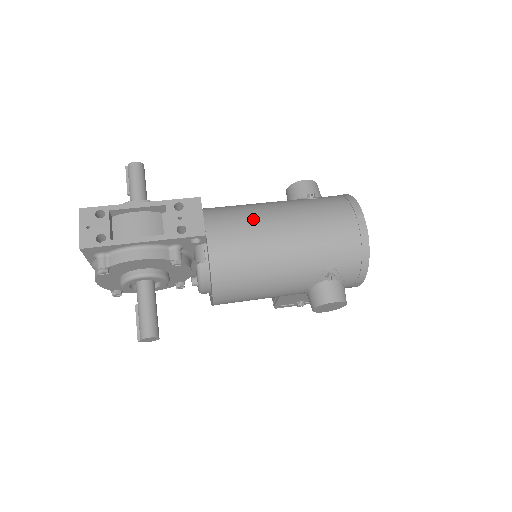
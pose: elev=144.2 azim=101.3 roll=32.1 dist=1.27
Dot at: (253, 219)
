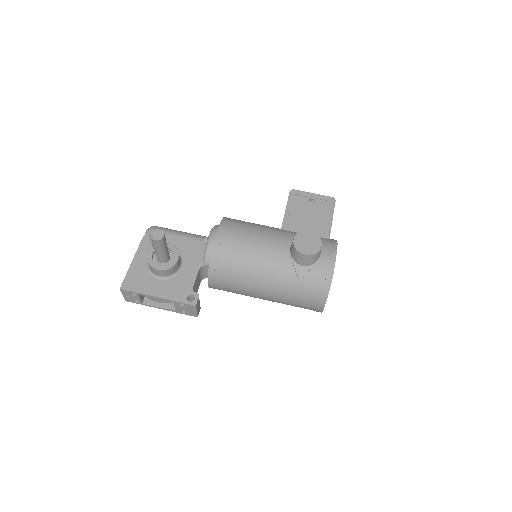
Dot at: (243, 285)
